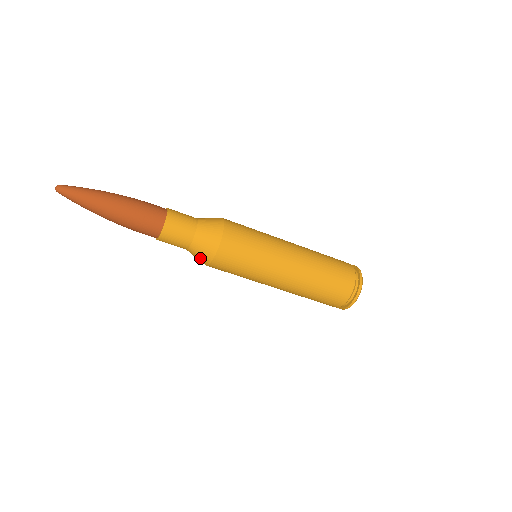
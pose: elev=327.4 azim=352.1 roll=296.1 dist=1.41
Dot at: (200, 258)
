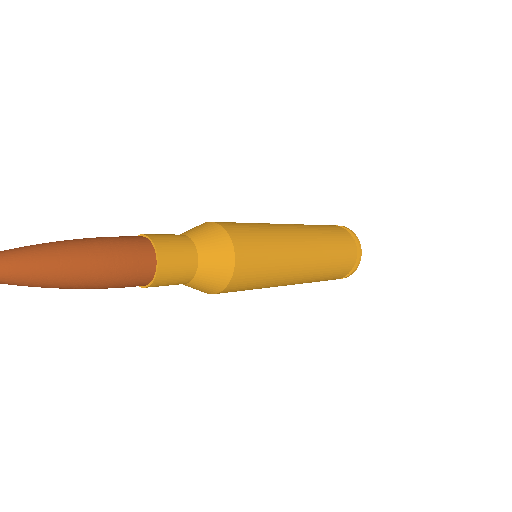
Dot at: (194, 288)
